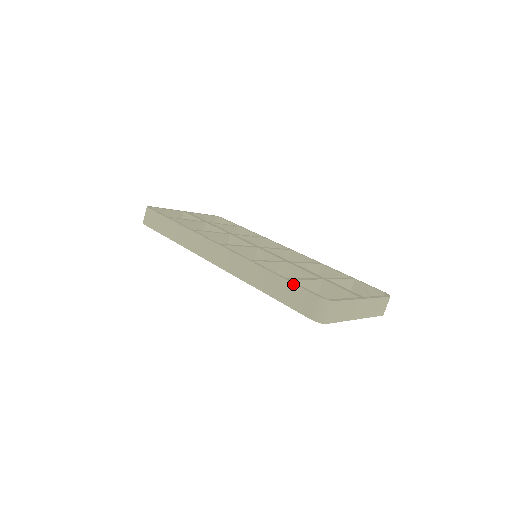
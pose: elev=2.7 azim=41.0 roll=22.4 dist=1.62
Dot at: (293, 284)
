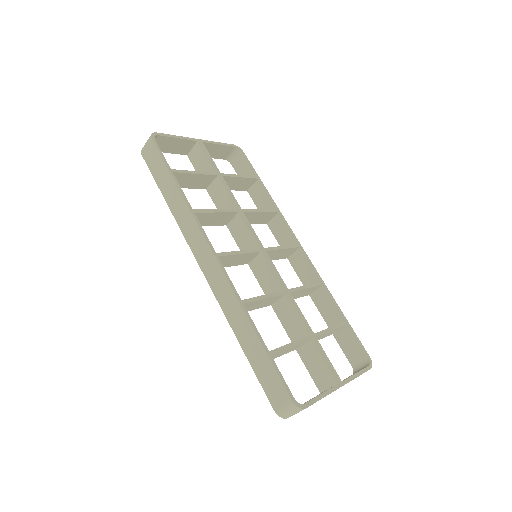
Dot at: (273, 366)
